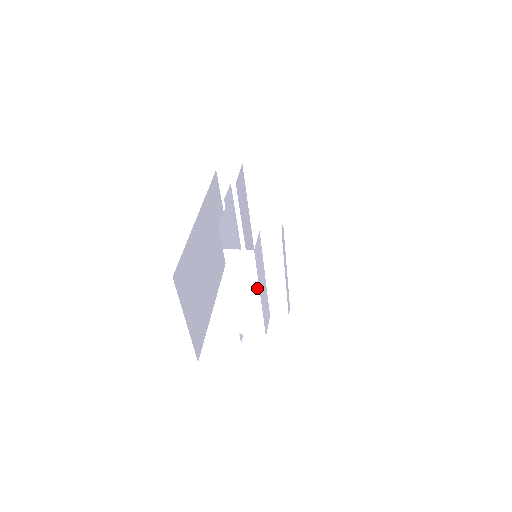
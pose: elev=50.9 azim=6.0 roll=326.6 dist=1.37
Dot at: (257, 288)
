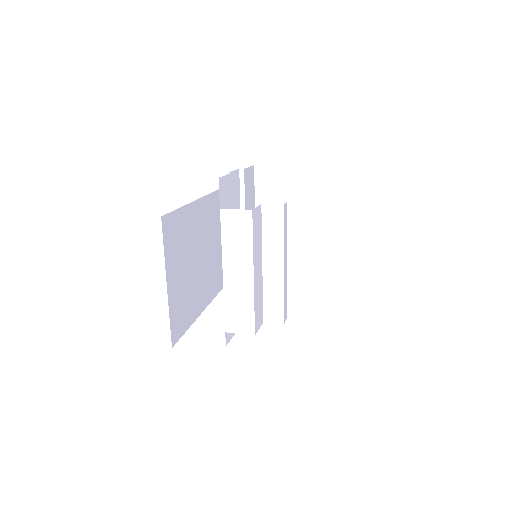
Dot at: (251, 263)
